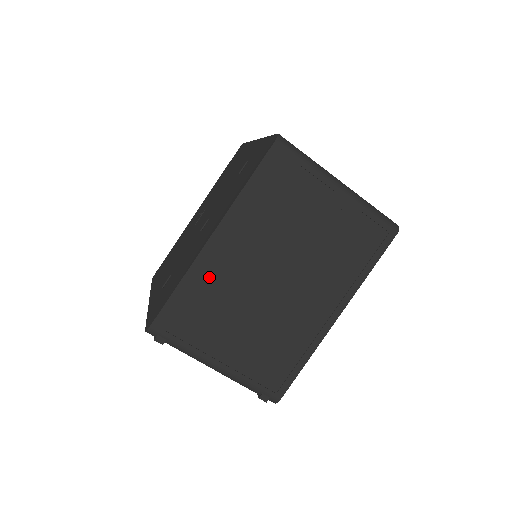
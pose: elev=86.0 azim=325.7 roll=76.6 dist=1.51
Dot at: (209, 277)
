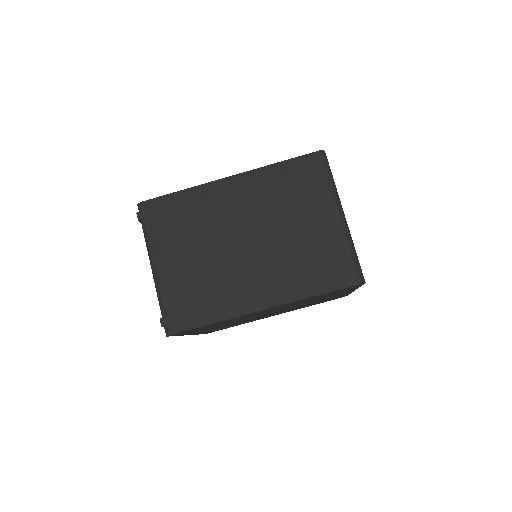
Dot at: (204, 202)
